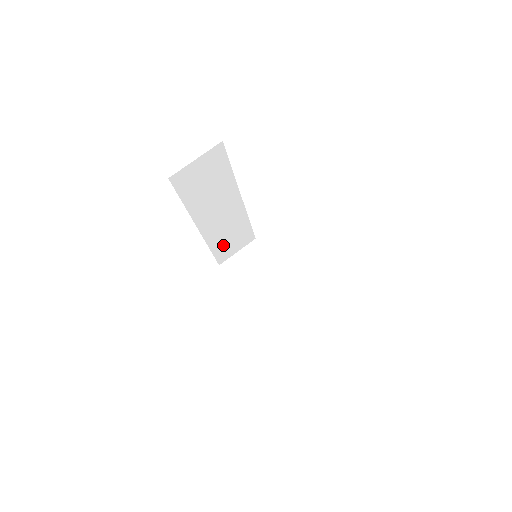
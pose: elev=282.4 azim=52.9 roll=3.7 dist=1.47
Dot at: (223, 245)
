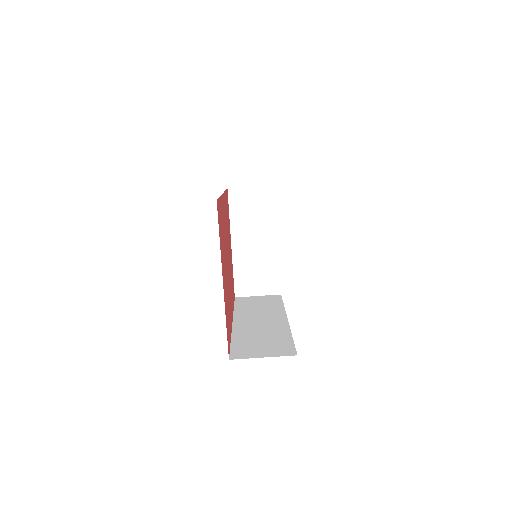
Dot at: occluded
